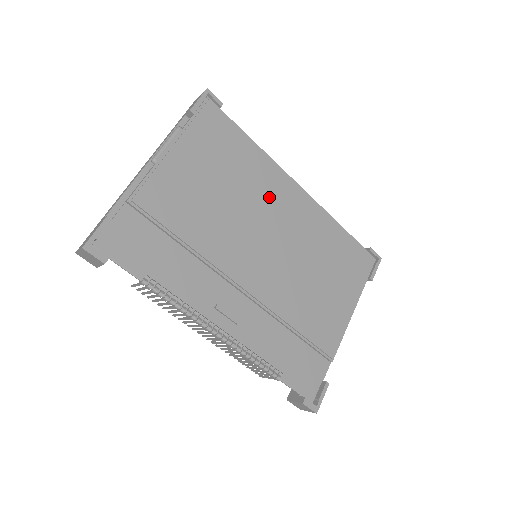
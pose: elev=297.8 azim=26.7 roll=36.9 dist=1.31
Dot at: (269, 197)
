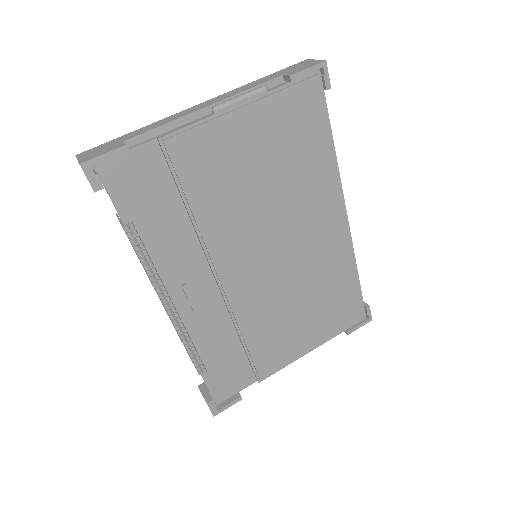
Dot at: (308, 210)
